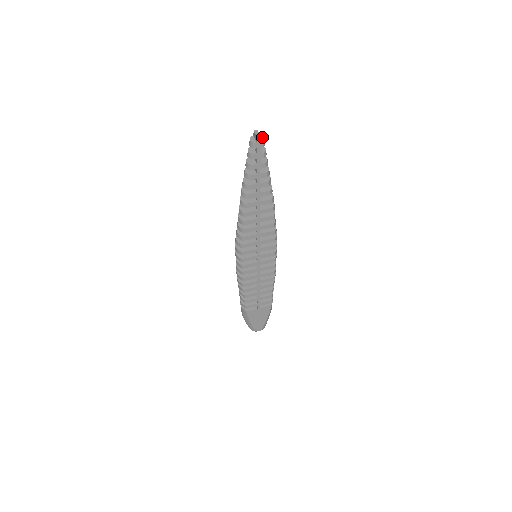
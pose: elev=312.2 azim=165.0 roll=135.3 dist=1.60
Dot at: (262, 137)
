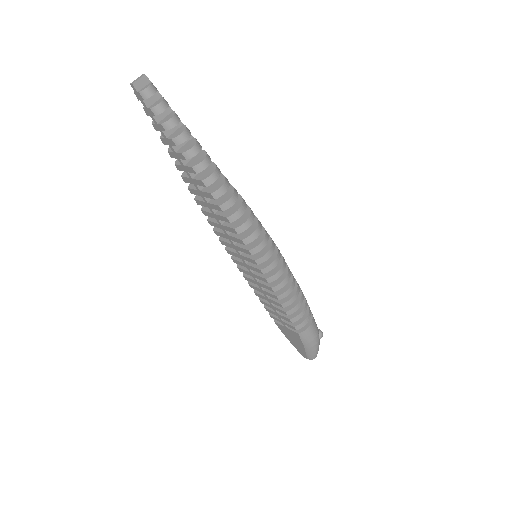
Dot at: (148, 85)
